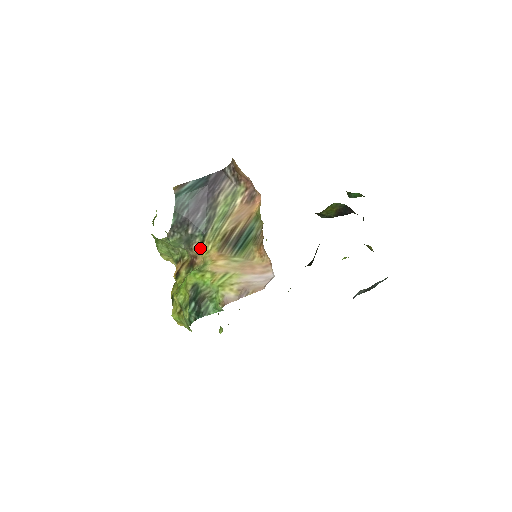
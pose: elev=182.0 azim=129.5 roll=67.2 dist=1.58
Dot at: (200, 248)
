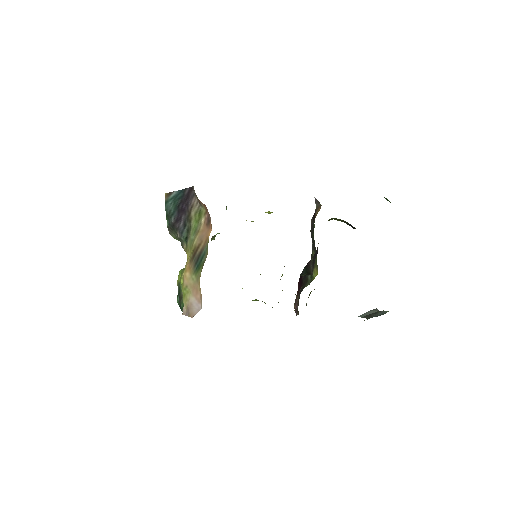
Dot at: (186, 251)
